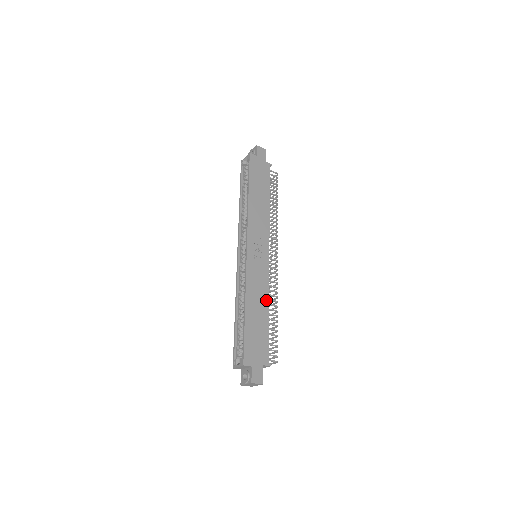
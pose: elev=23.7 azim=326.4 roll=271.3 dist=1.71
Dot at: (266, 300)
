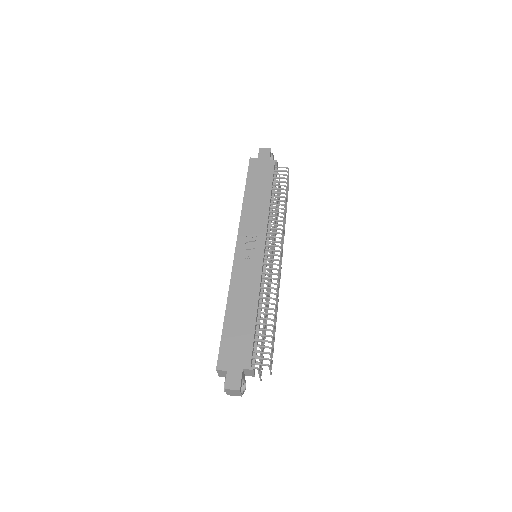
Dot at: (255, 298)
